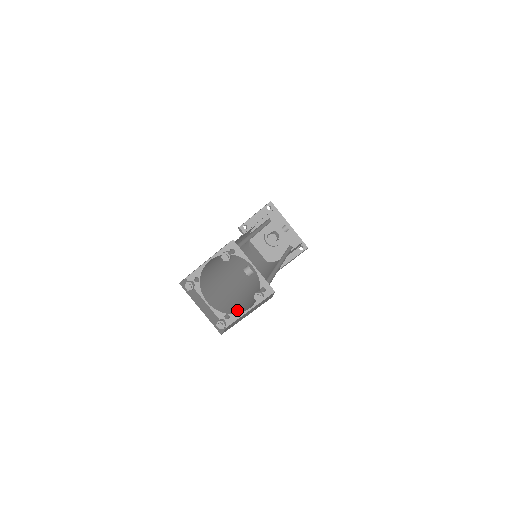
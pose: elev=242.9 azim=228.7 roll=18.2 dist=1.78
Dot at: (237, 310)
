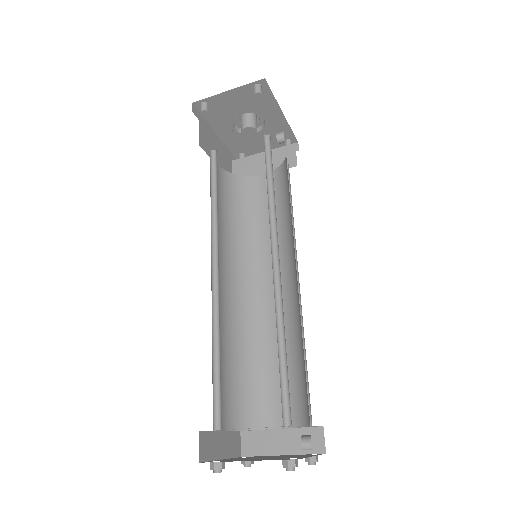
Dot at: (257, 415)
